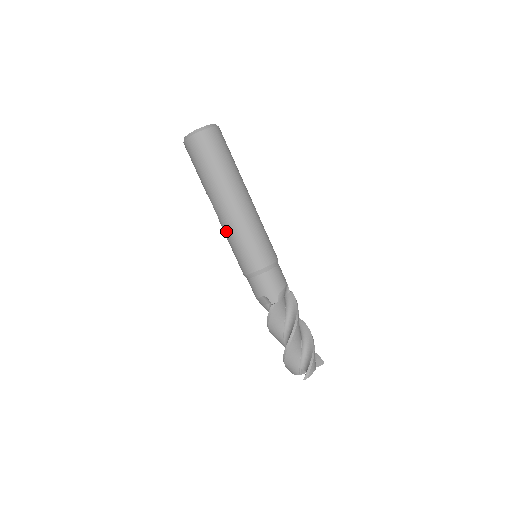
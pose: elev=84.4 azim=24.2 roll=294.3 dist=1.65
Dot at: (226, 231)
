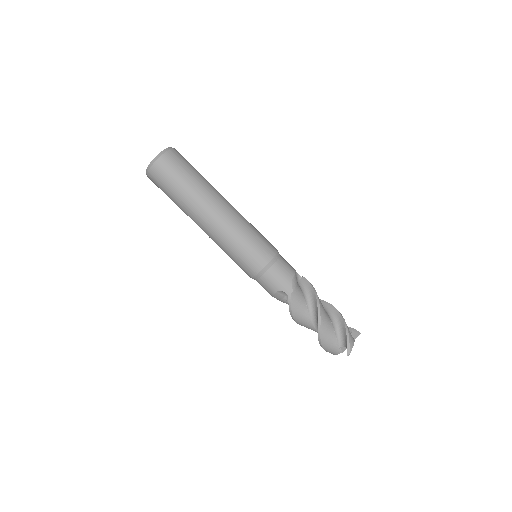
Dot at: (218, 243)
